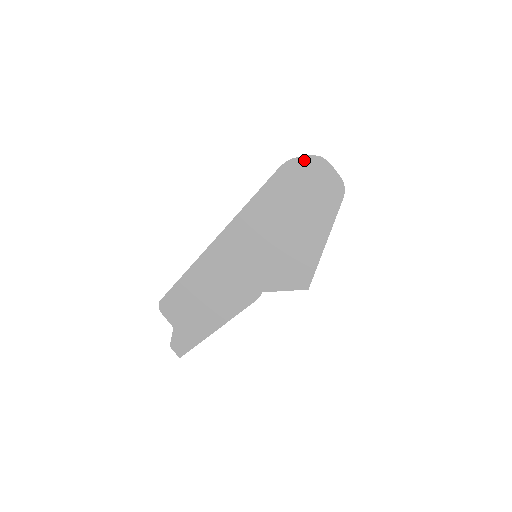
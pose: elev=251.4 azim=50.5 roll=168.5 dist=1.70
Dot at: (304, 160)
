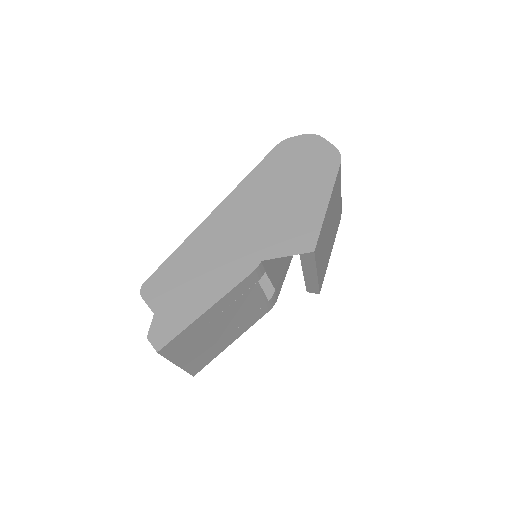
Dot at: (298, 138)
